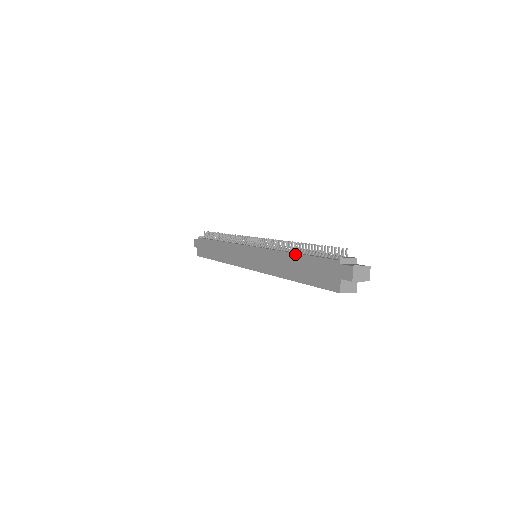
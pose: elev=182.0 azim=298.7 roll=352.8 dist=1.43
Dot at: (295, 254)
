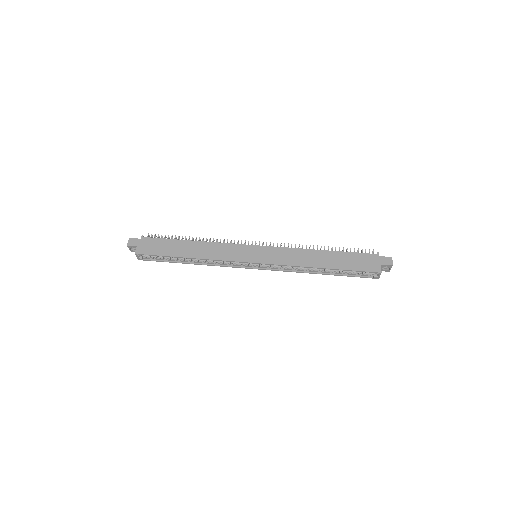
Dot at: (328, 251)
